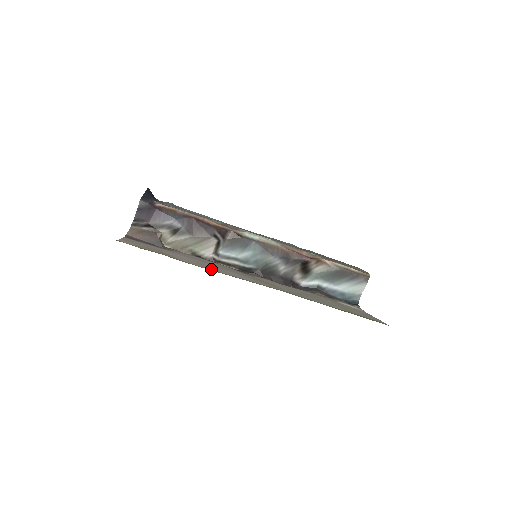
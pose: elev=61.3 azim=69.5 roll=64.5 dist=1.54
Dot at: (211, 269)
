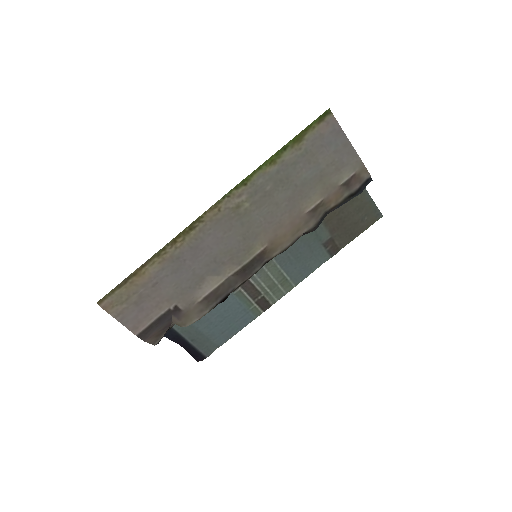
Dot at: (176, 248)
